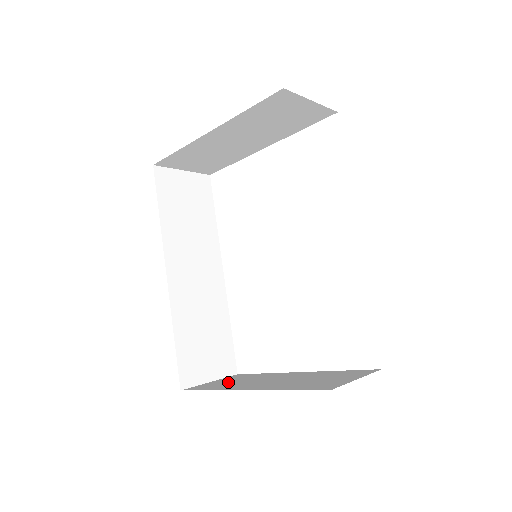
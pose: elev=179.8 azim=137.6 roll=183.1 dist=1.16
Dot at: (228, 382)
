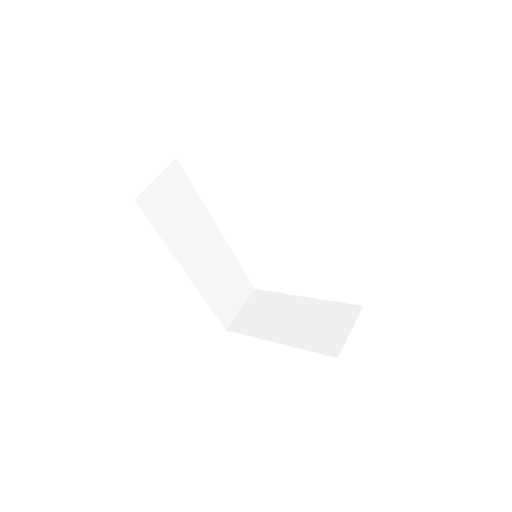
Dot at: (256, 315)
